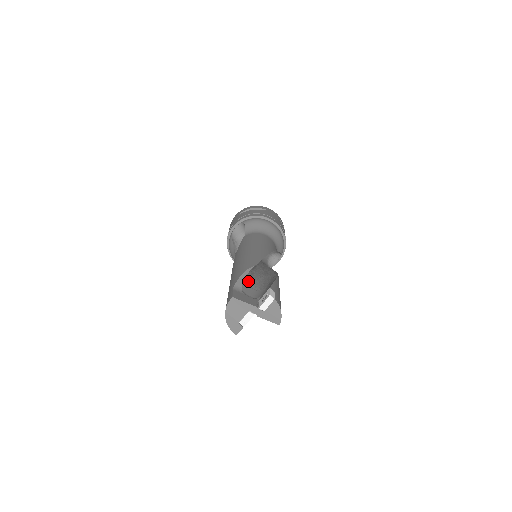
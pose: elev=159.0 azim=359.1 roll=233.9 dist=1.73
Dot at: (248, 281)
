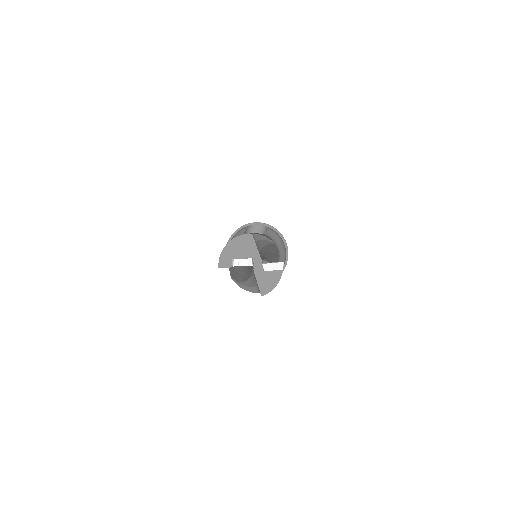
Dot at: (260, 246)
